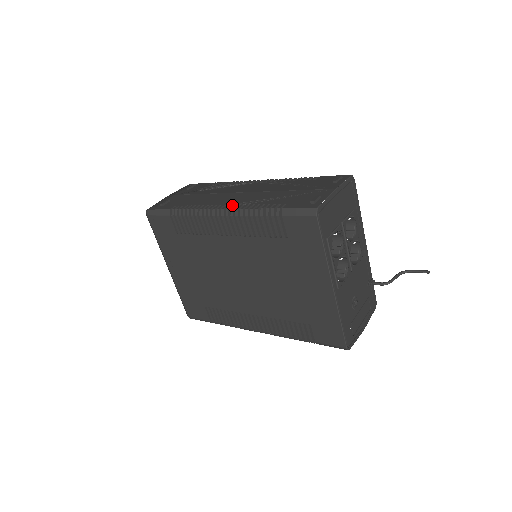
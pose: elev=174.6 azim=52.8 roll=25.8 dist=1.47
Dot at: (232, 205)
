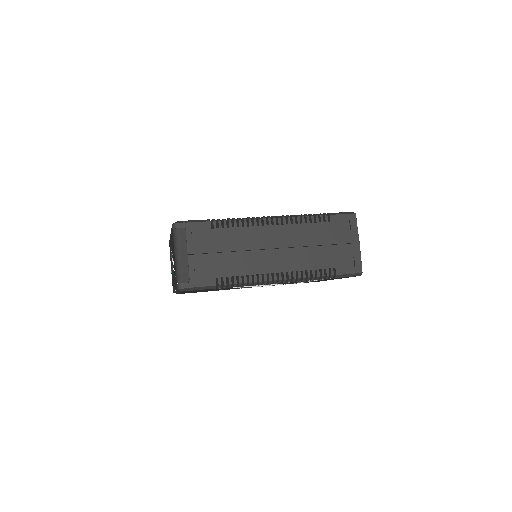
Dot at: occluded
